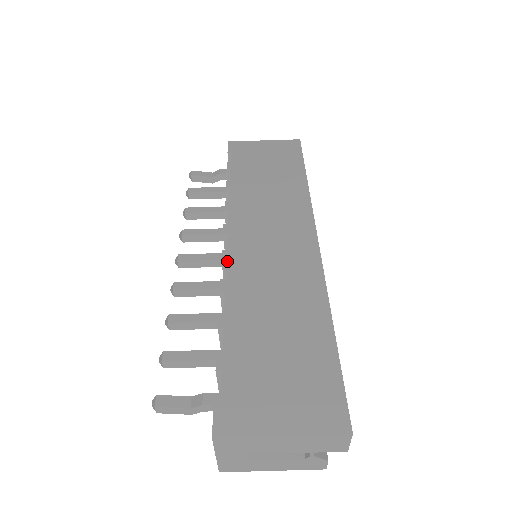
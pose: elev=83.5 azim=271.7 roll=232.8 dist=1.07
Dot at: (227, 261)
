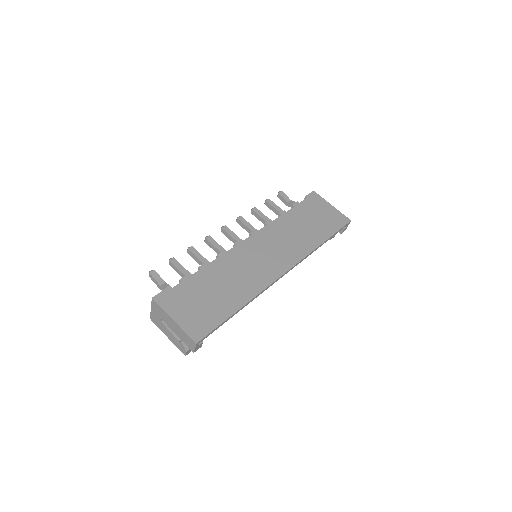
Dot at: (236, 246)
